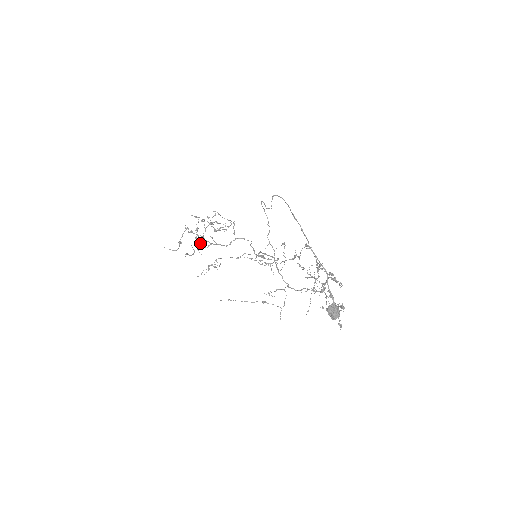
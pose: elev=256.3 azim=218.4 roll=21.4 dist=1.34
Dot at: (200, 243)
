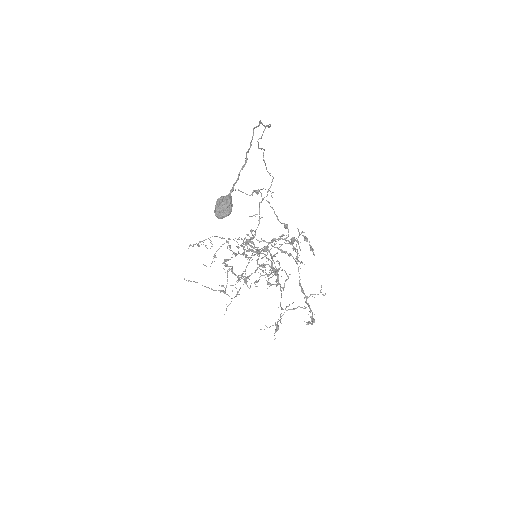
Dot at: occluded
